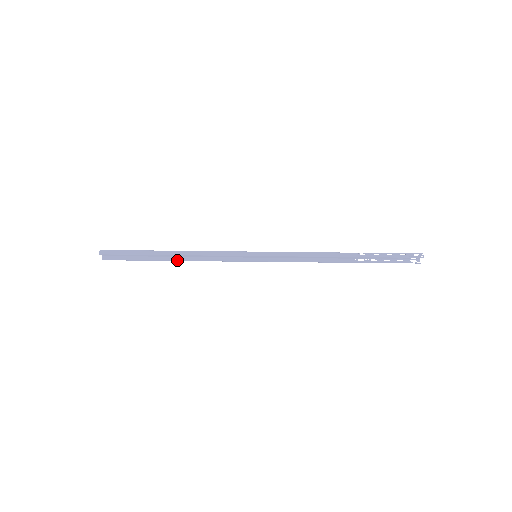
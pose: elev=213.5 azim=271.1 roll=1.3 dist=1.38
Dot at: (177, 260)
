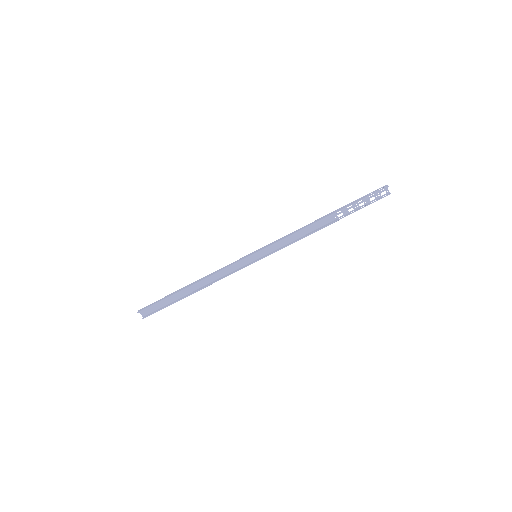
Dot at: (198, 290)
